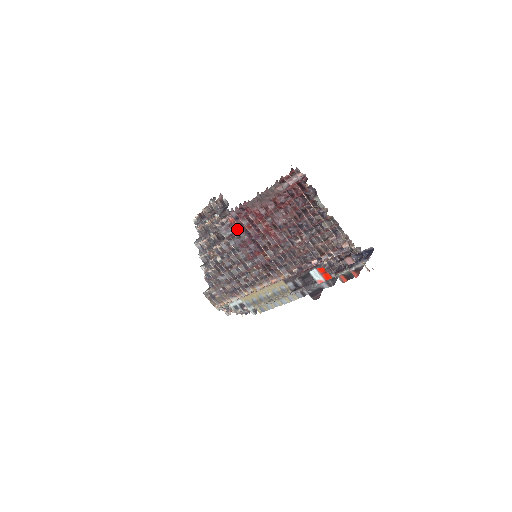
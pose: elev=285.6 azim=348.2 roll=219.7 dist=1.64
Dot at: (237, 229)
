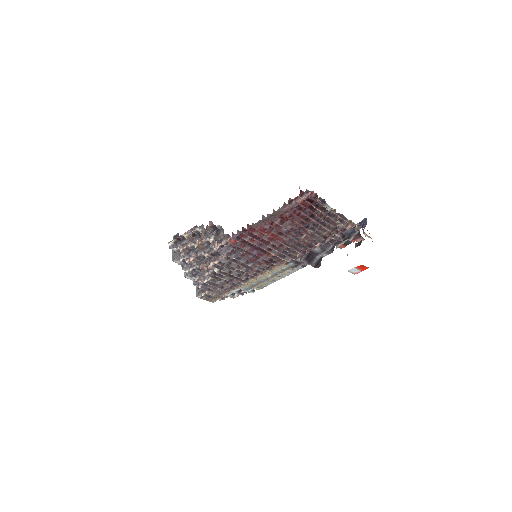
Dot at: (239, 246)
